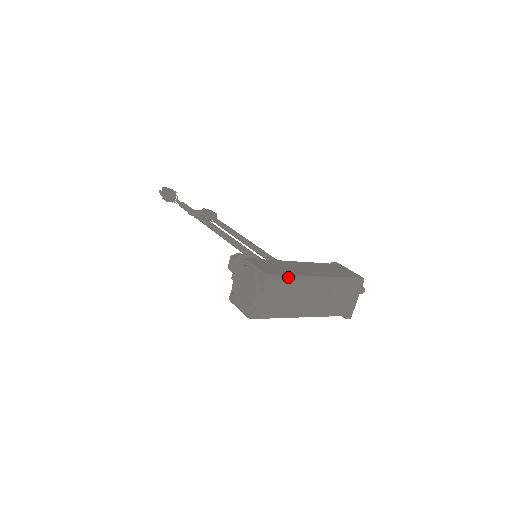
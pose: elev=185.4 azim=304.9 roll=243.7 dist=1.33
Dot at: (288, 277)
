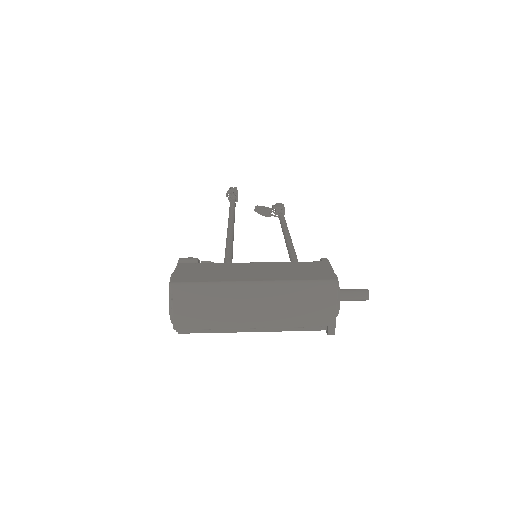
Dot at: (203, 285)
